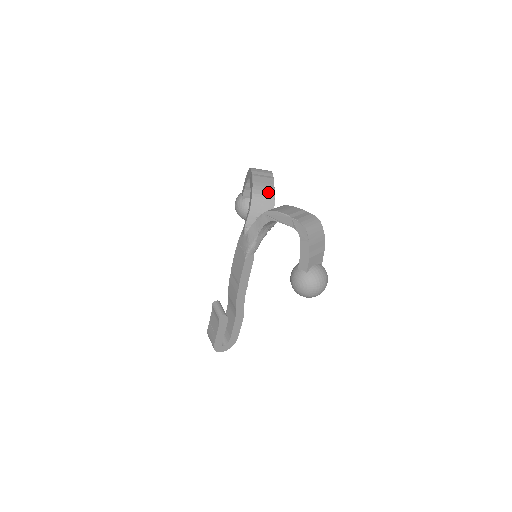
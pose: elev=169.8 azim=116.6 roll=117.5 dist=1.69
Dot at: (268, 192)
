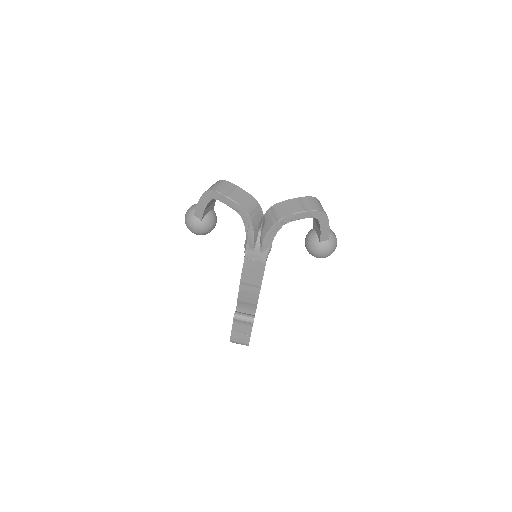
Dot at: (252, 202)
